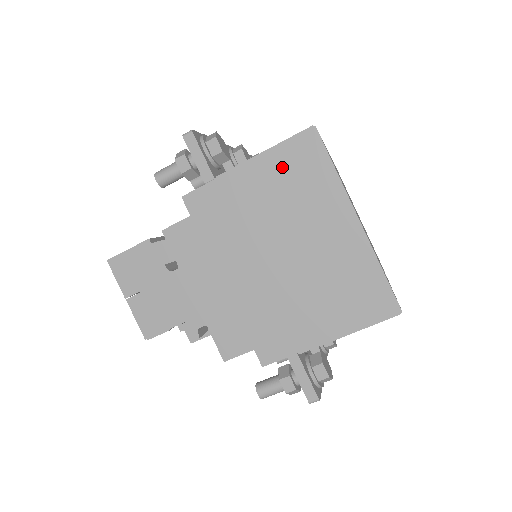
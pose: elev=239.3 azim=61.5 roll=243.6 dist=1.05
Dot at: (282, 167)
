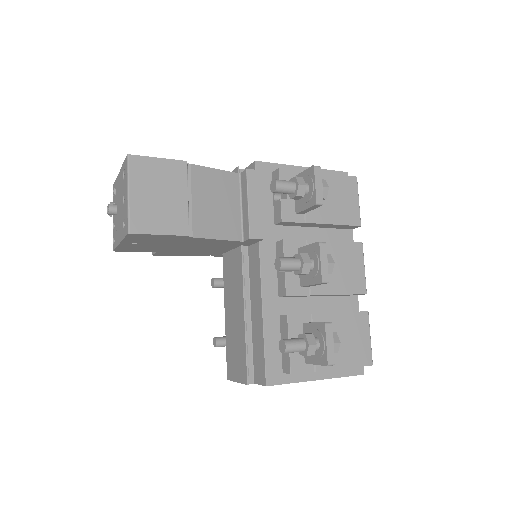
Dot at: occluded
